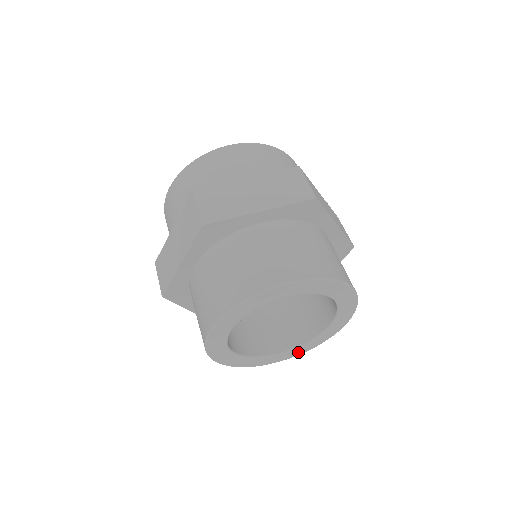
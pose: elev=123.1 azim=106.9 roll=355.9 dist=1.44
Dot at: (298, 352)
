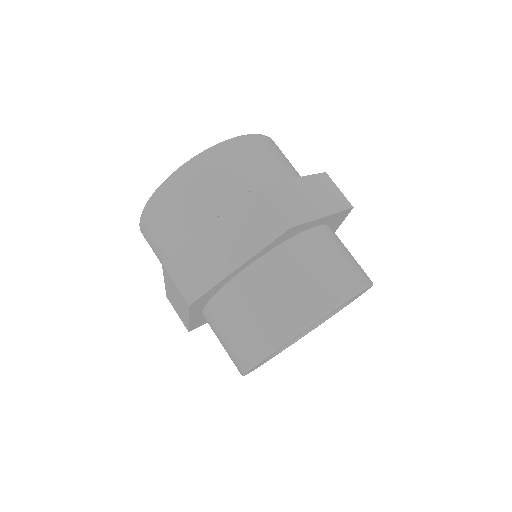
Dot at: occluded
